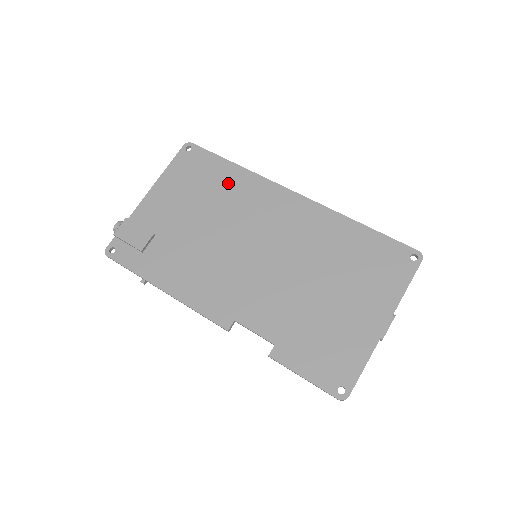
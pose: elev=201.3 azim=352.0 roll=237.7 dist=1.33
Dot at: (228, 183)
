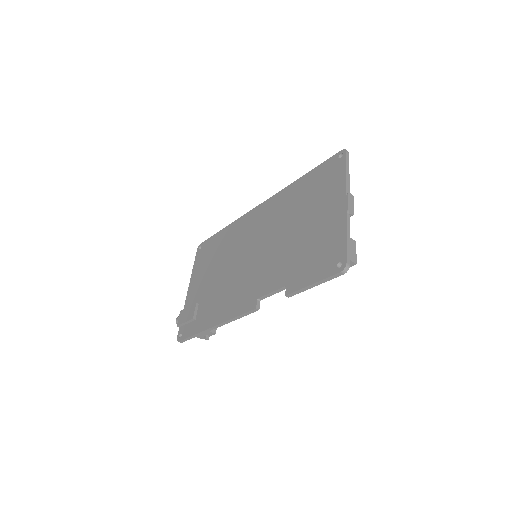
Dot at: (225, 240)
